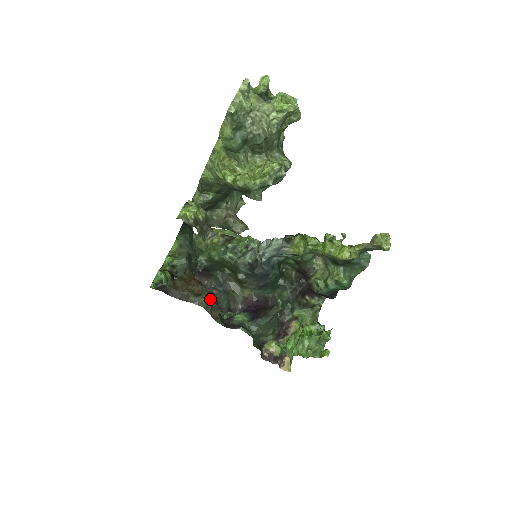
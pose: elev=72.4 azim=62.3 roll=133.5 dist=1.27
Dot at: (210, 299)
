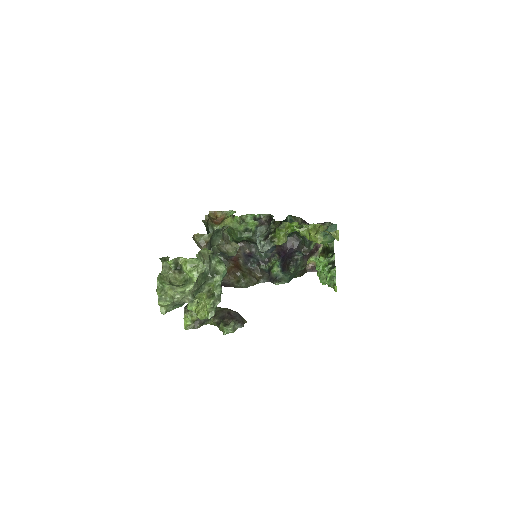
Dot at: (251, 265)
